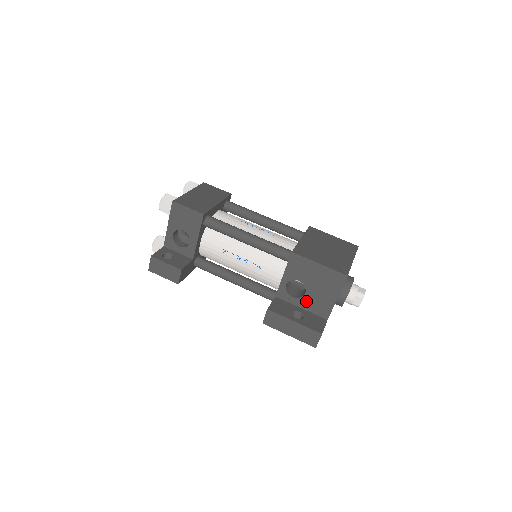
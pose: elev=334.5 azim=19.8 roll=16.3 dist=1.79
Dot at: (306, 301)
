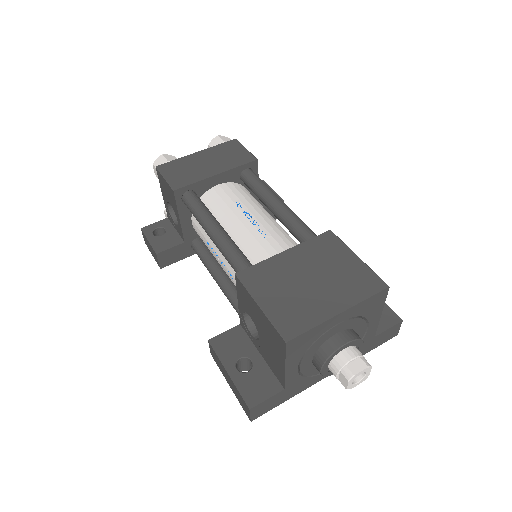
Dot at: (262, 349)
